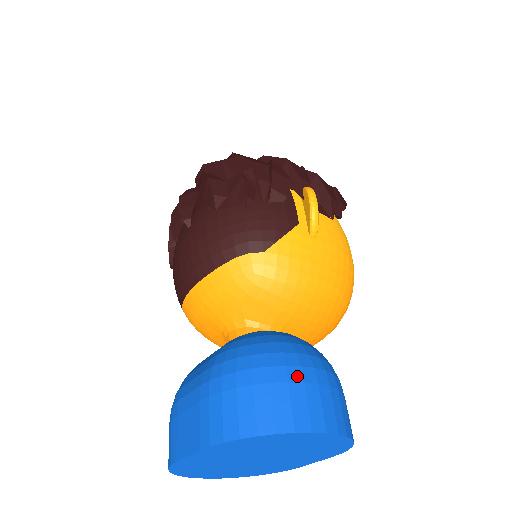
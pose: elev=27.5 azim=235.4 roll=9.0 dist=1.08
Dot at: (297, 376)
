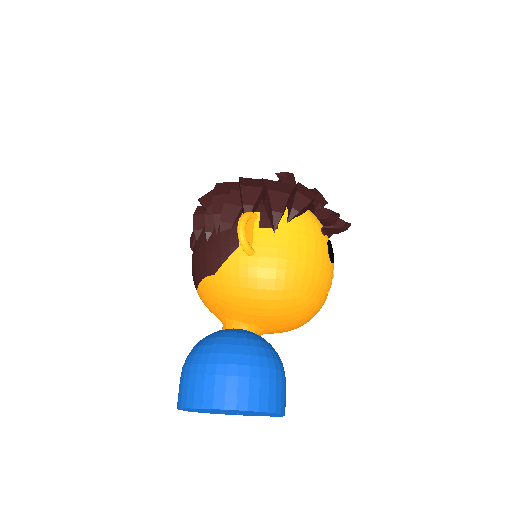
Dot at: (212, 371)
